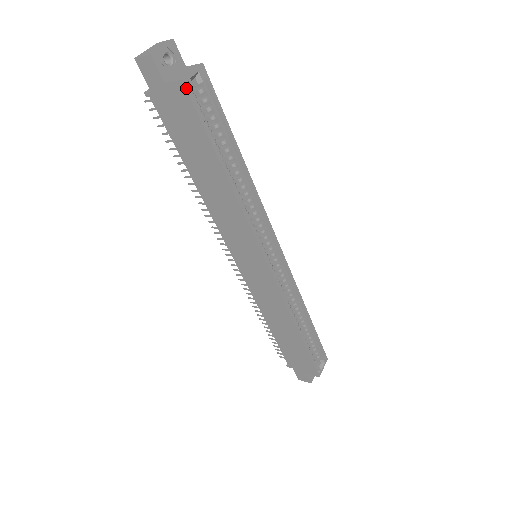
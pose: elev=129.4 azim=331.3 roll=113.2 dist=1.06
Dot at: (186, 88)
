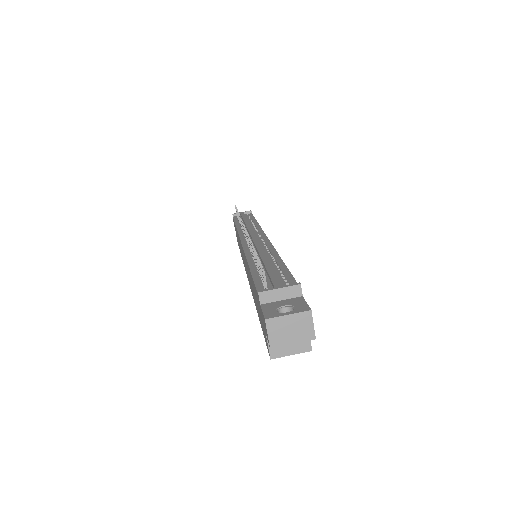
Dot at: (270, 354)
